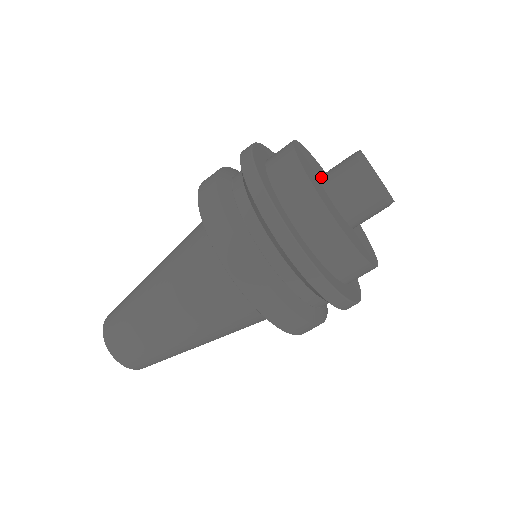
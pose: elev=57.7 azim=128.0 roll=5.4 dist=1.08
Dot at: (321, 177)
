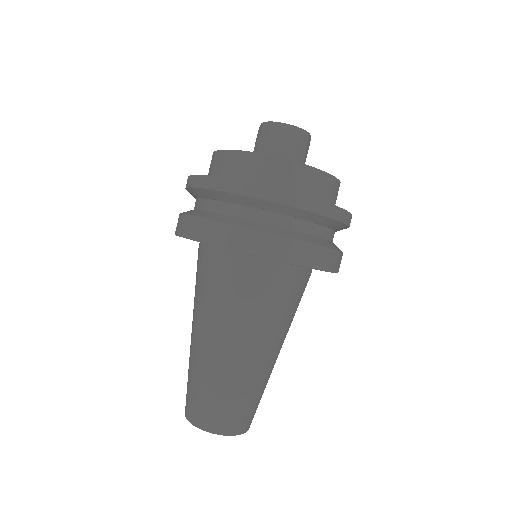
Dot at: occluded
